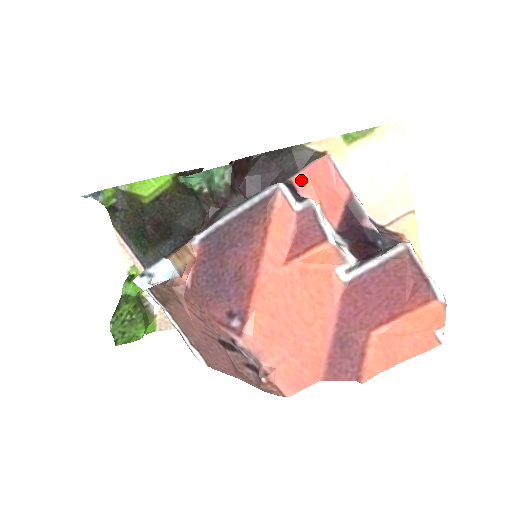
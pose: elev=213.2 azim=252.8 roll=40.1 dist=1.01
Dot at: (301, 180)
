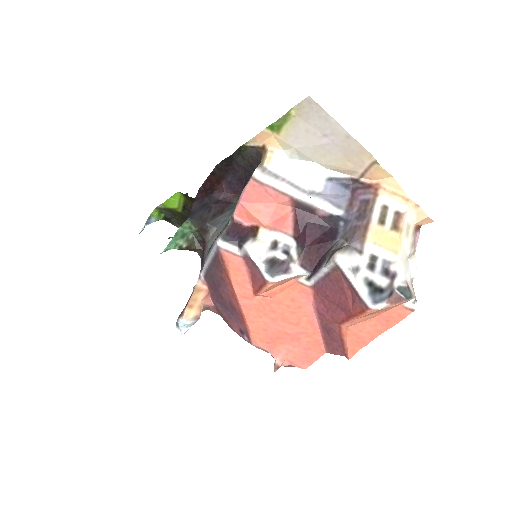
Dot at: (241, 213)
